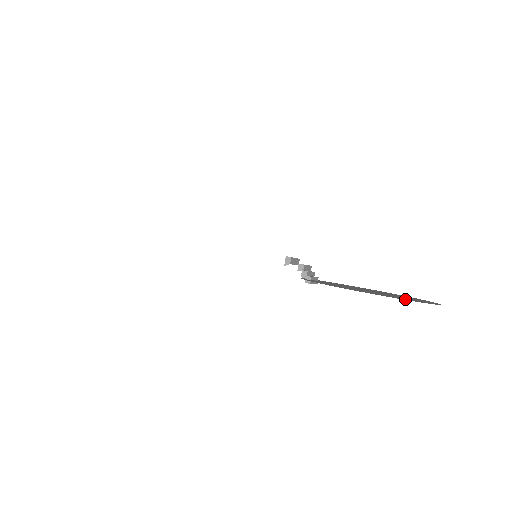
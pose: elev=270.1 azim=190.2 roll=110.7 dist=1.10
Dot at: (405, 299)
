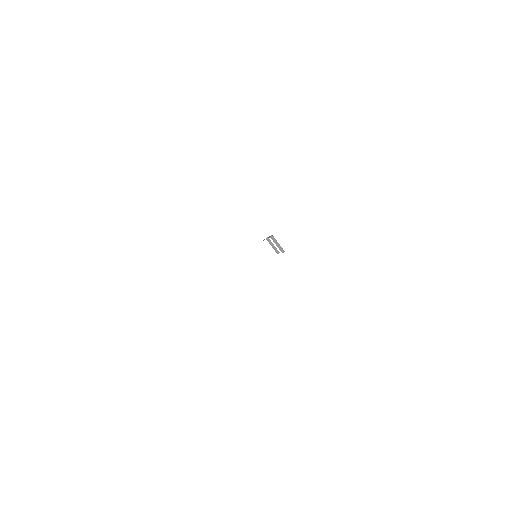
Dot at: occluded
